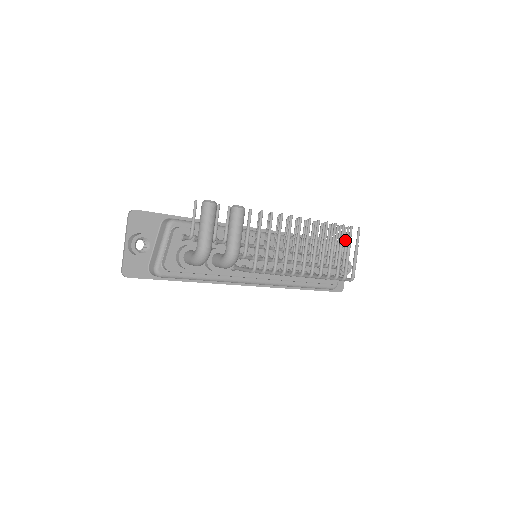
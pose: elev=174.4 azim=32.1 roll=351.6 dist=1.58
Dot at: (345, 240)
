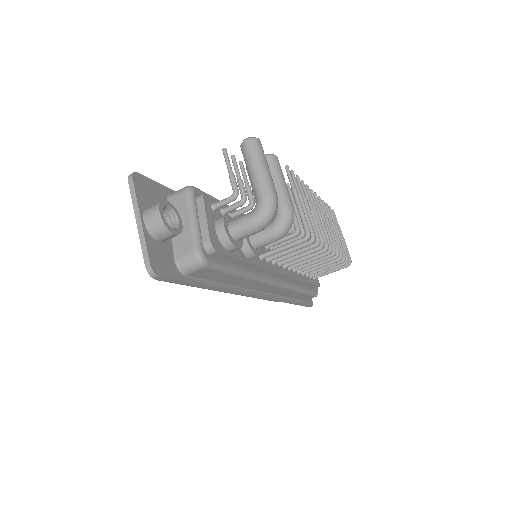
Dot at: occluded
